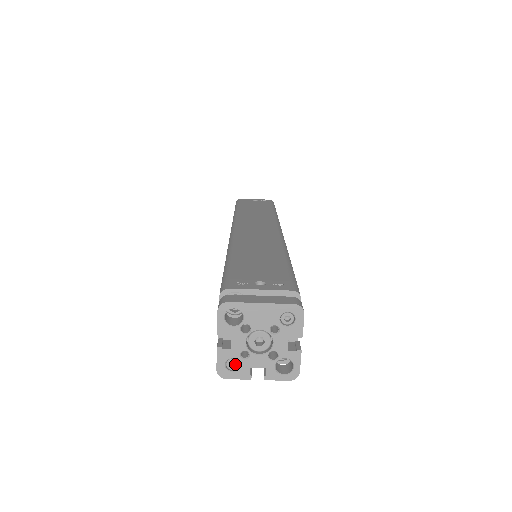
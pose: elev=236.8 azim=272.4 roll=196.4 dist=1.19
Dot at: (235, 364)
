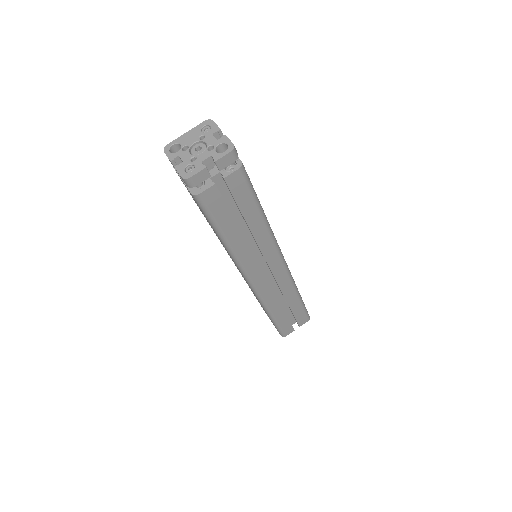
Dot at: (192, 169)
